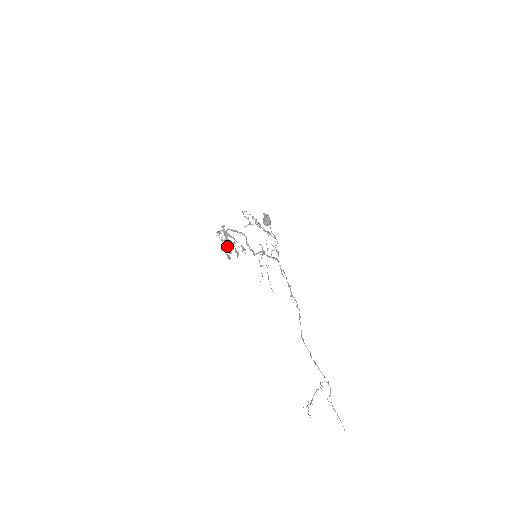
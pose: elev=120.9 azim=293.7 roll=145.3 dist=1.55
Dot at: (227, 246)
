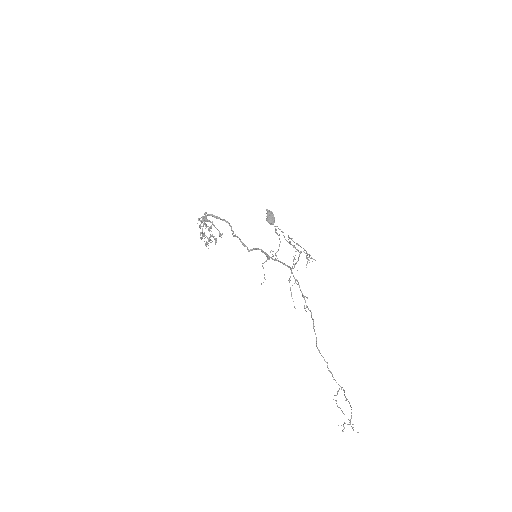
Dot at: occluded
